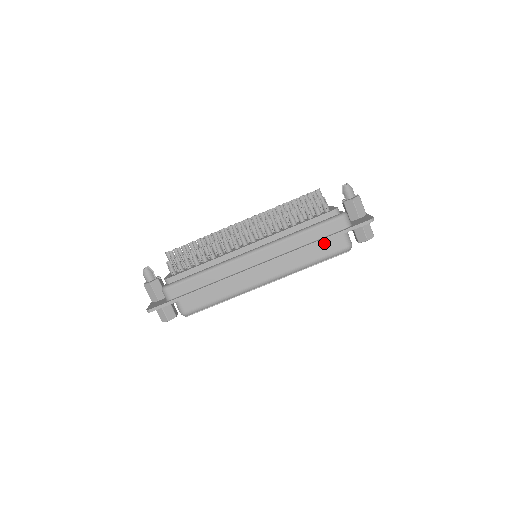
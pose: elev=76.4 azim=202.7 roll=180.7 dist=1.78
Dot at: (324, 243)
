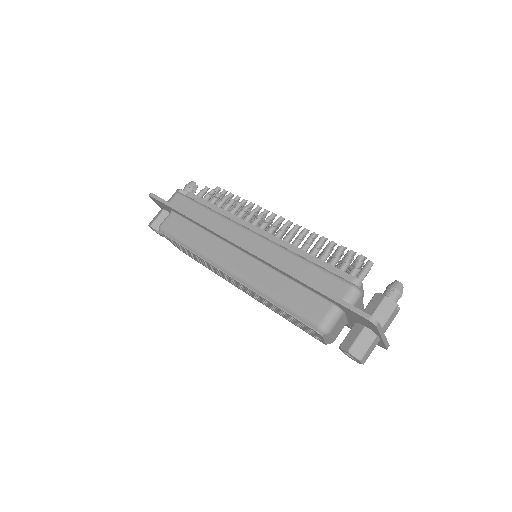
Dot at: (308, 294)
